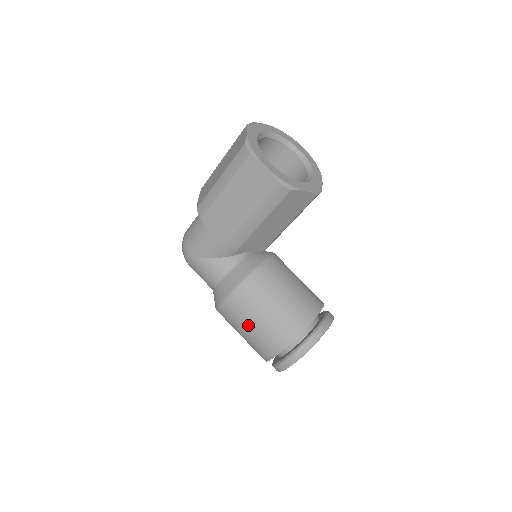
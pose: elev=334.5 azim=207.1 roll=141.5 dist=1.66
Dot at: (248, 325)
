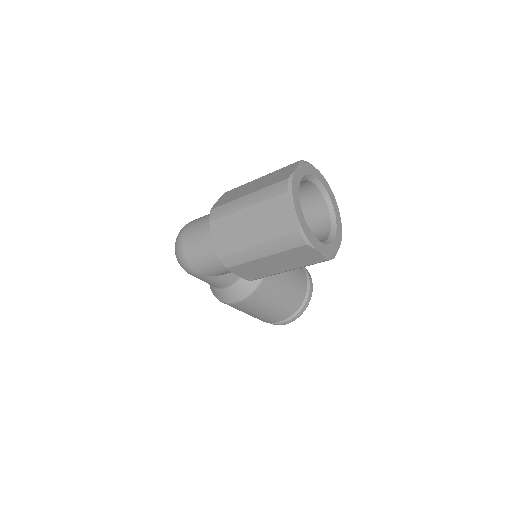
Dot at: (254, 313)
